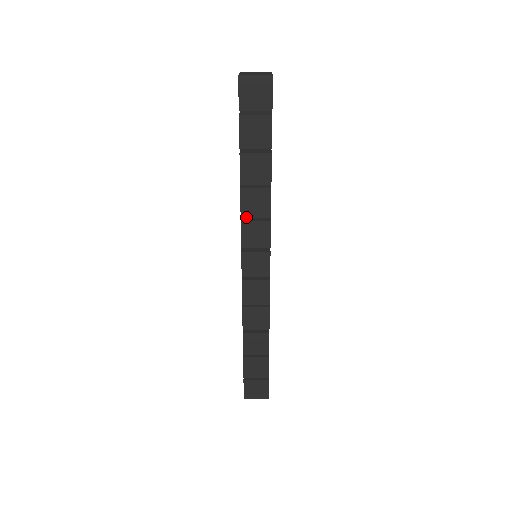
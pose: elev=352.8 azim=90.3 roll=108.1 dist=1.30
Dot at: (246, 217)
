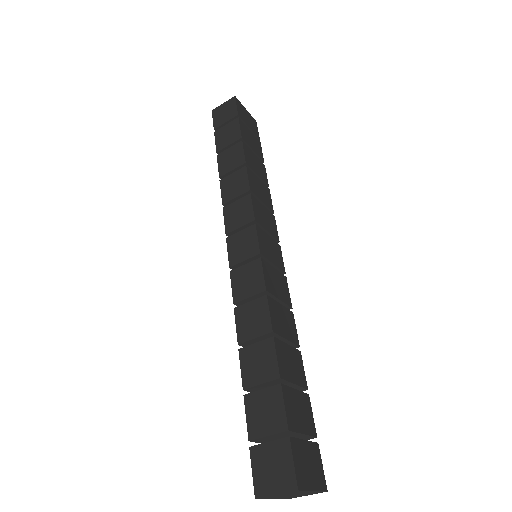
Dot at: (227, 202)
